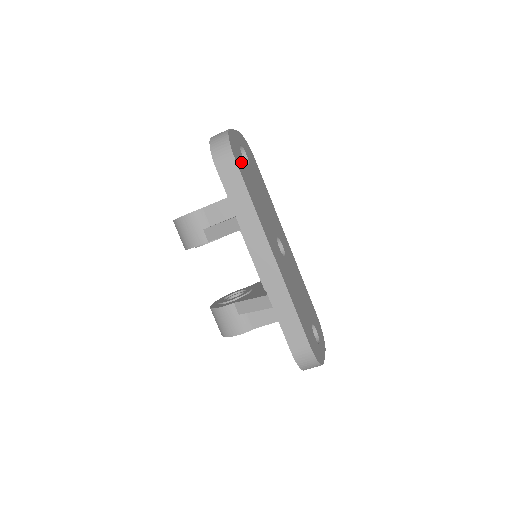
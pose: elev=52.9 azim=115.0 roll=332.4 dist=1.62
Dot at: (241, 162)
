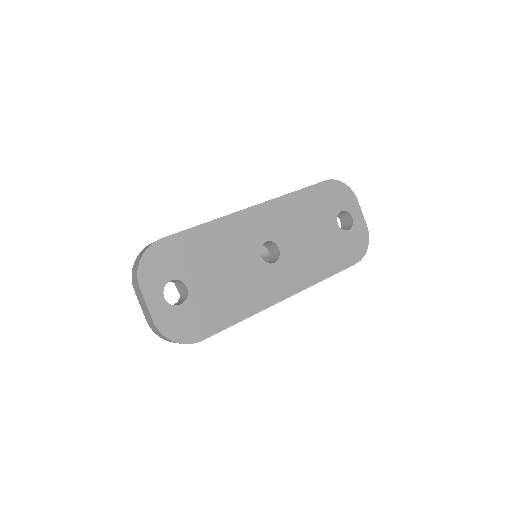
Dot at: (195, 318)
